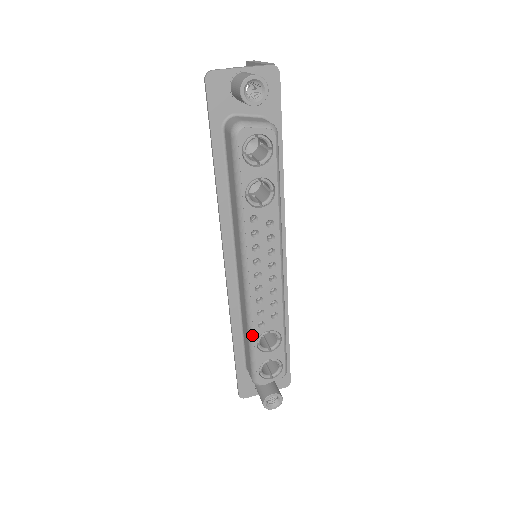
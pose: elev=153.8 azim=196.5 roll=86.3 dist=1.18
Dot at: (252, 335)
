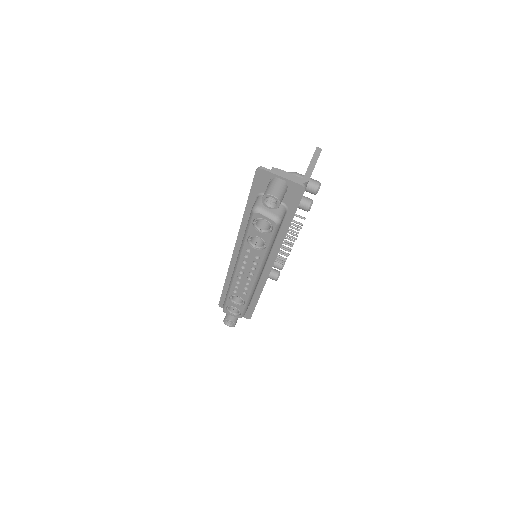
Dot at: (229, 292)
